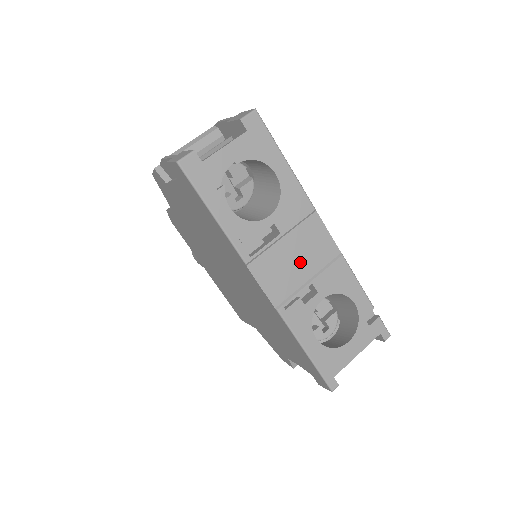
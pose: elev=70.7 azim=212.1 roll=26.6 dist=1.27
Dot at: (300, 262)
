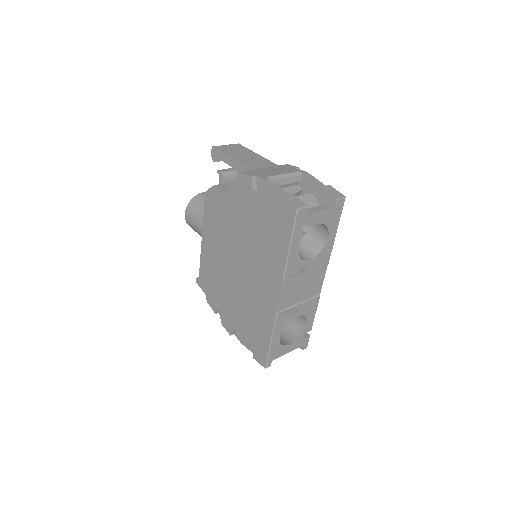
Dot at: (303, 291)
